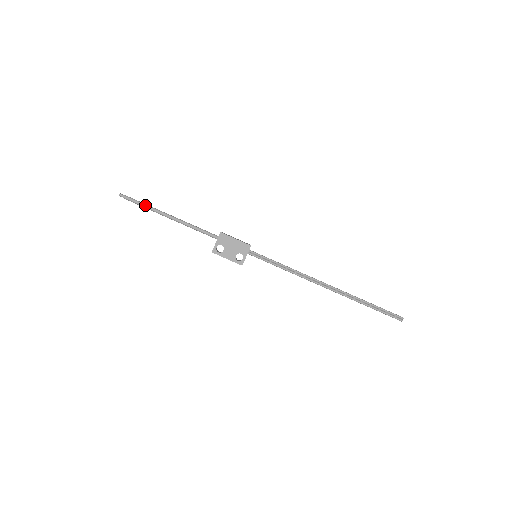
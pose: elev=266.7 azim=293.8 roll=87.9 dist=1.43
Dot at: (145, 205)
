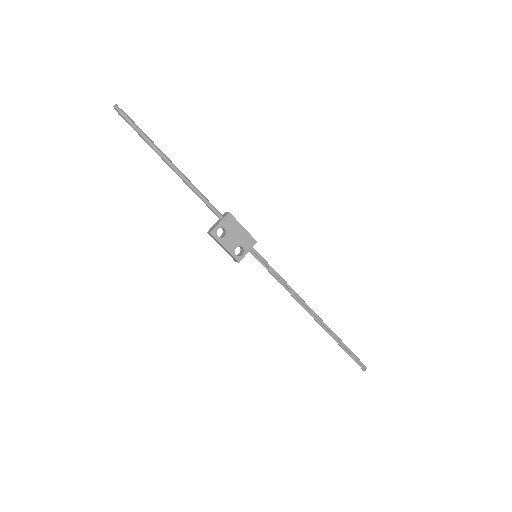
Dot at: (146, 136)
